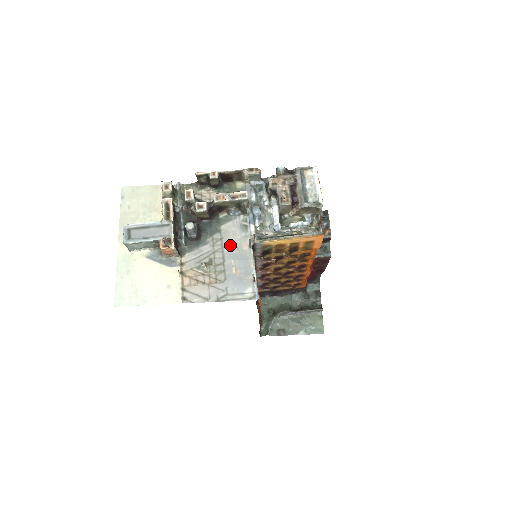
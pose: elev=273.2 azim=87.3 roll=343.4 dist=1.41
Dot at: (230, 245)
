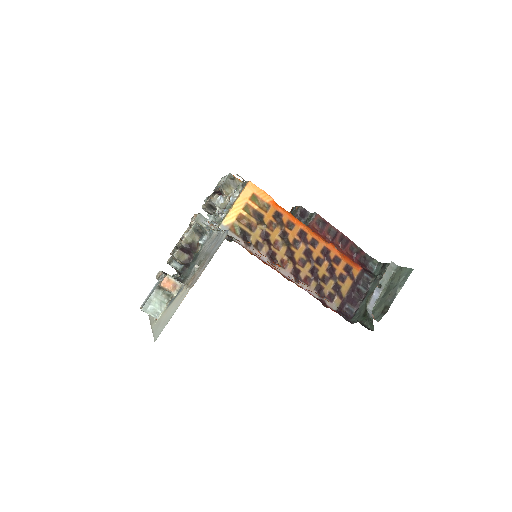
Dot at: (207, 247)
